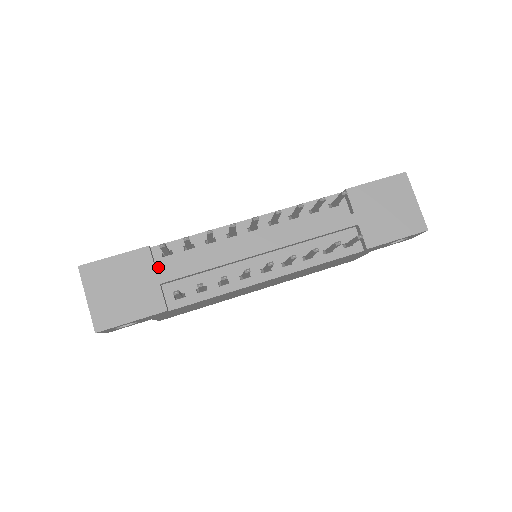
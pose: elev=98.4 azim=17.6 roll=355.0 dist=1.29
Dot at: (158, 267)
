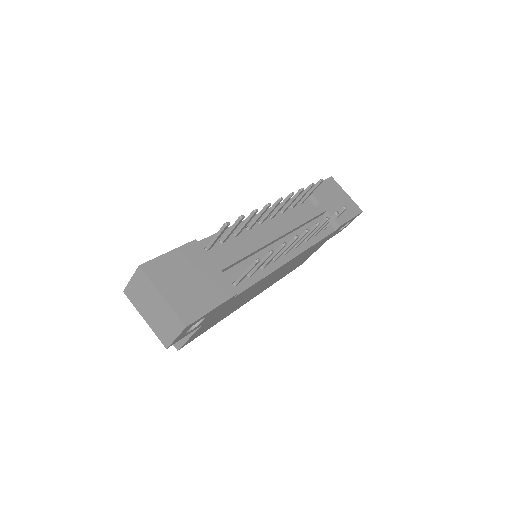
Dot at: occluded
